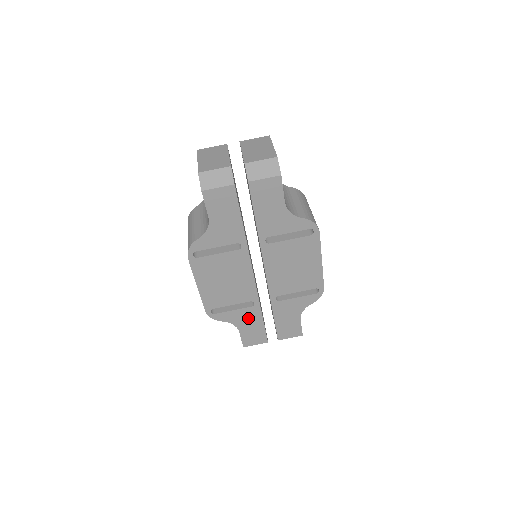
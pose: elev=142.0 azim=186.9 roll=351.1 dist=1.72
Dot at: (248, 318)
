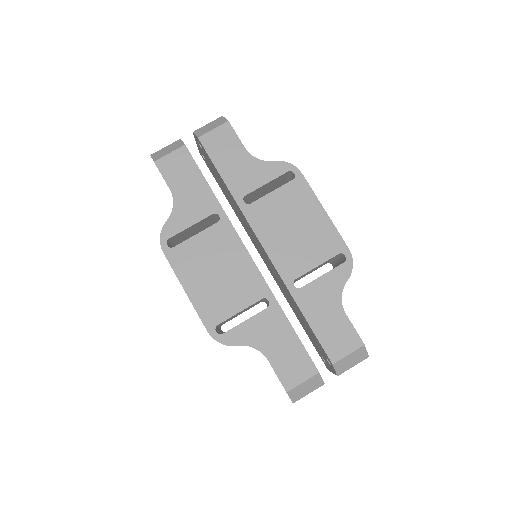
Dot at: (271, 331)
